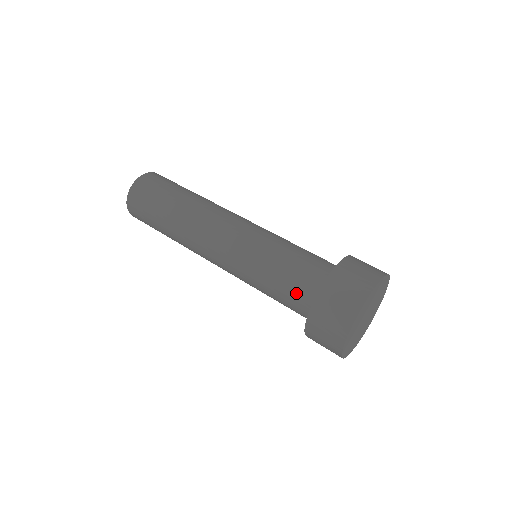
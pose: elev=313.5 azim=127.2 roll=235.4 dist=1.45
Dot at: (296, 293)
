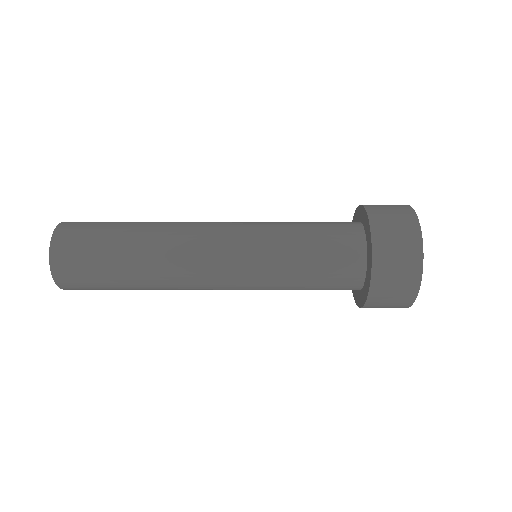
Dot at: (338, 245)
